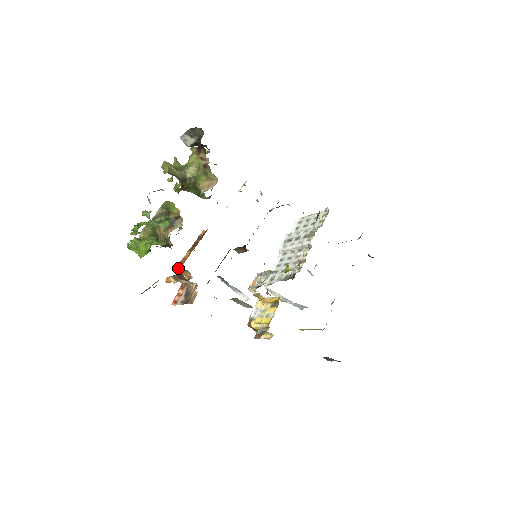
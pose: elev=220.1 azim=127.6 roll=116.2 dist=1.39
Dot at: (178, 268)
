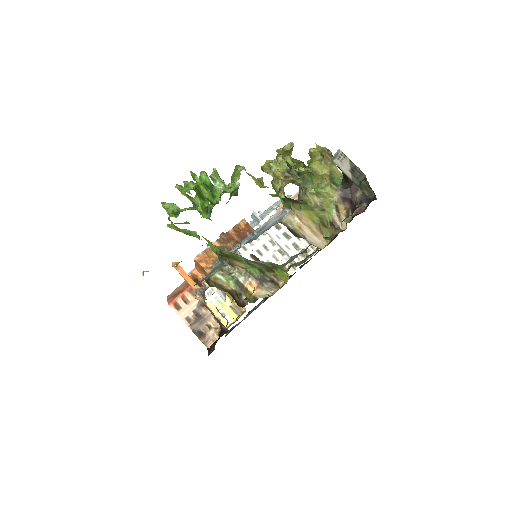
Dot at: (200, 264)
